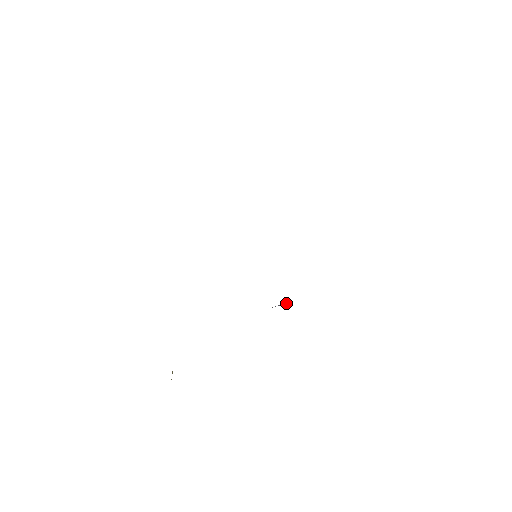
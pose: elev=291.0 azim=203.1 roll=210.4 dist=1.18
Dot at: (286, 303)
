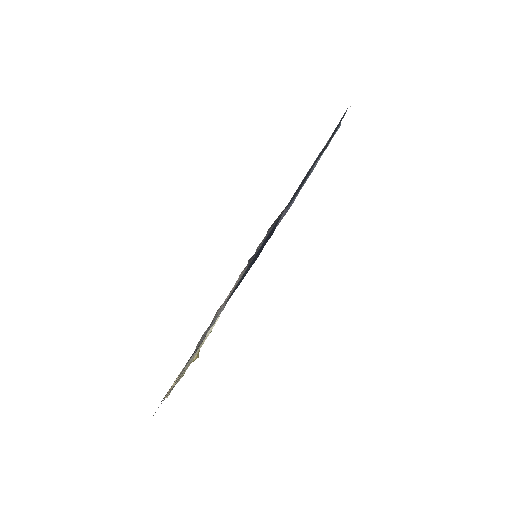
Dot at: occluded
